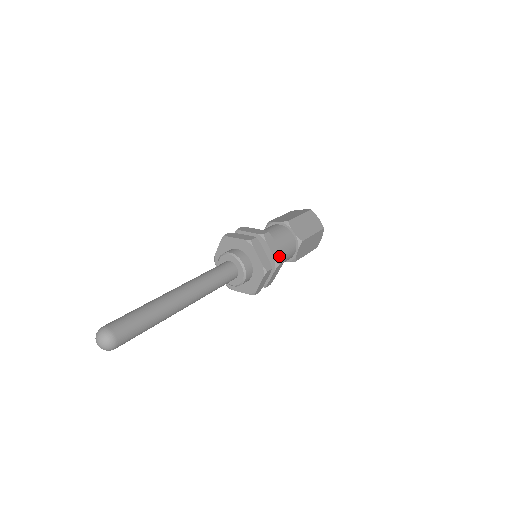
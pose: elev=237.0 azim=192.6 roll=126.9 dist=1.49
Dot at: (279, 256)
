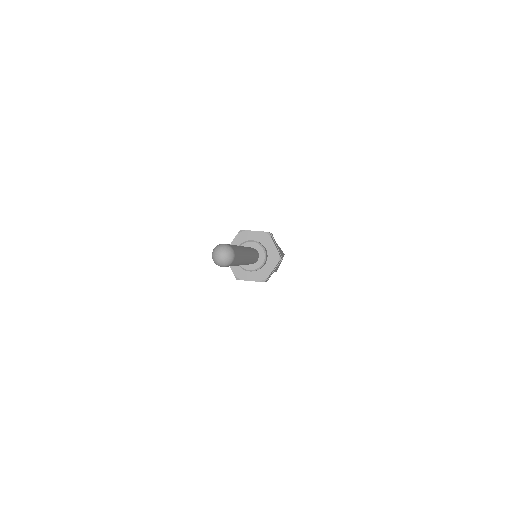
Dot at: occluded
